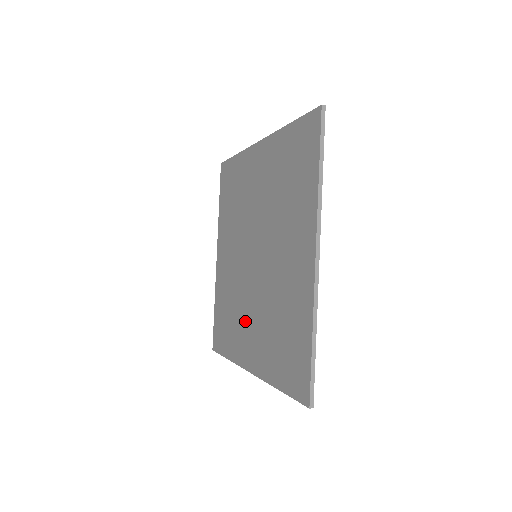
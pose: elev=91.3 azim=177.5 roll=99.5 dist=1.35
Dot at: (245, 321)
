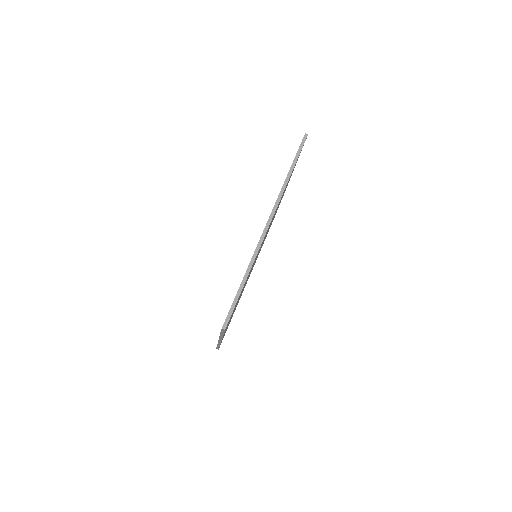
Dot at: occluded
